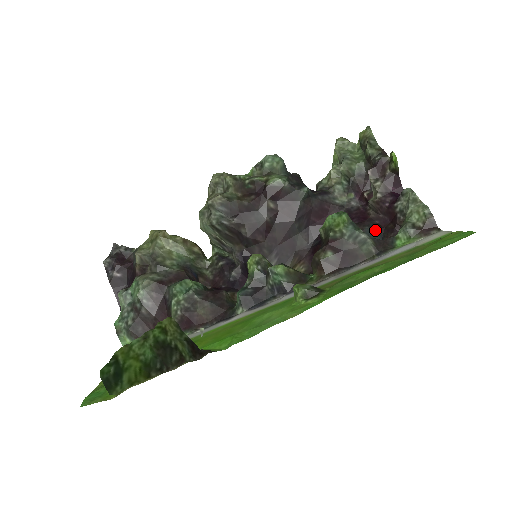
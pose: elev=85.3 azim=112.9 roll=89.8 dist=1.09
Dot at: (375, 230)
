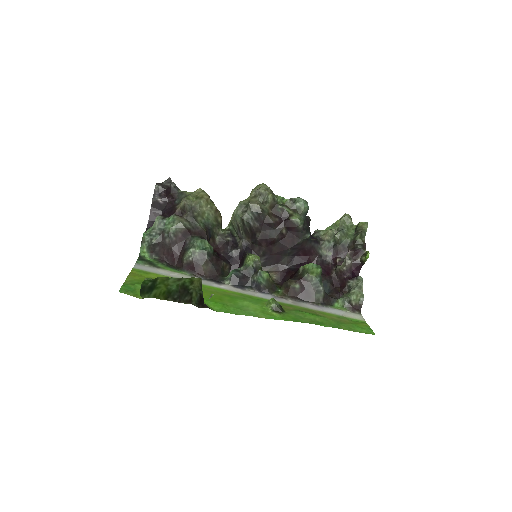
Dot at: (329, 285)
